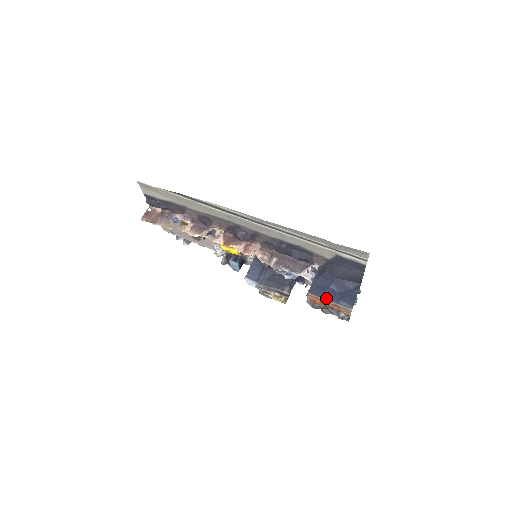
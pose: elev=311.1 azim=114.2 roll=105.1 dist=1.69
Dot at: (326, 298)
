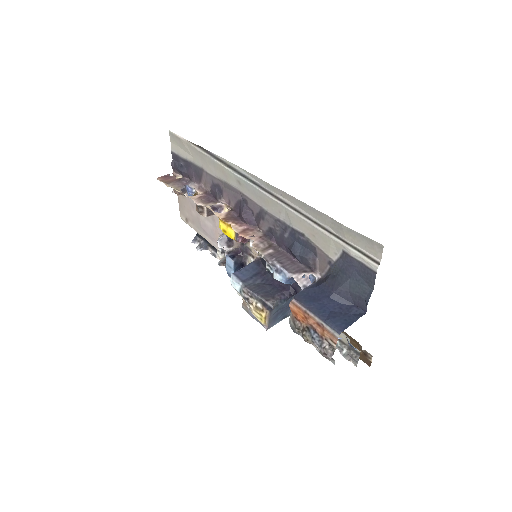
Dot at: (311, 310)
